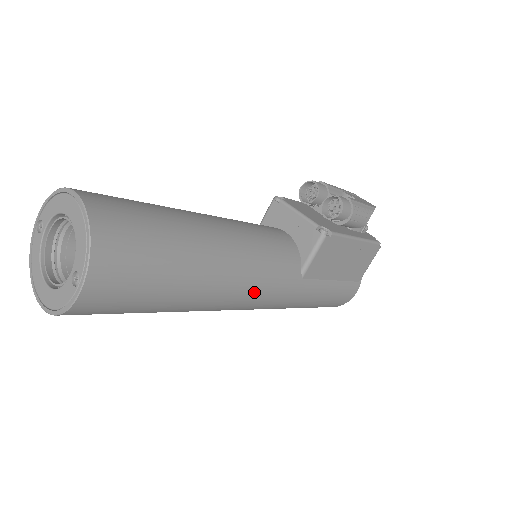
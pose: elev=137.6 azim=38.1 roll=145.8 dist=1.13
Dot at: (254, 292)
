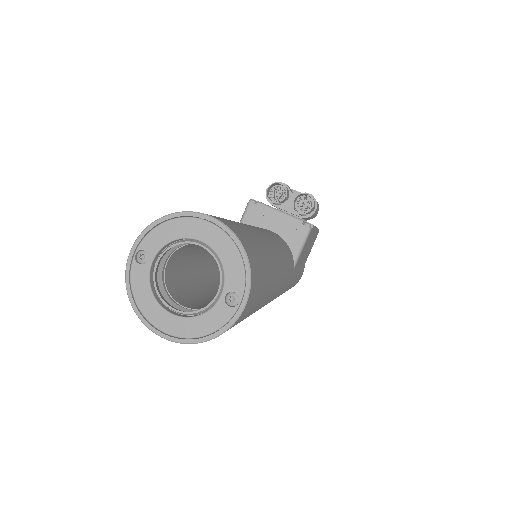
Dot at: (282, 287)
